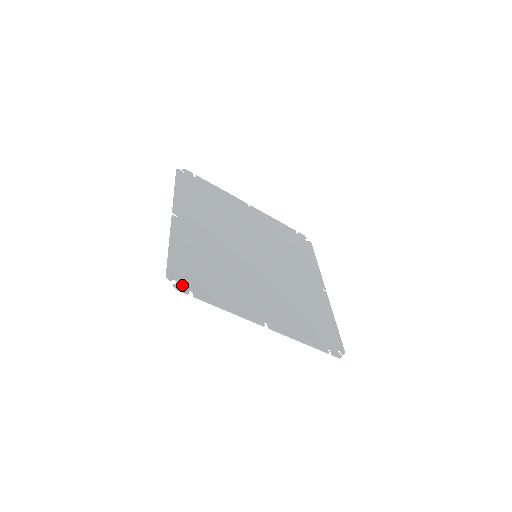
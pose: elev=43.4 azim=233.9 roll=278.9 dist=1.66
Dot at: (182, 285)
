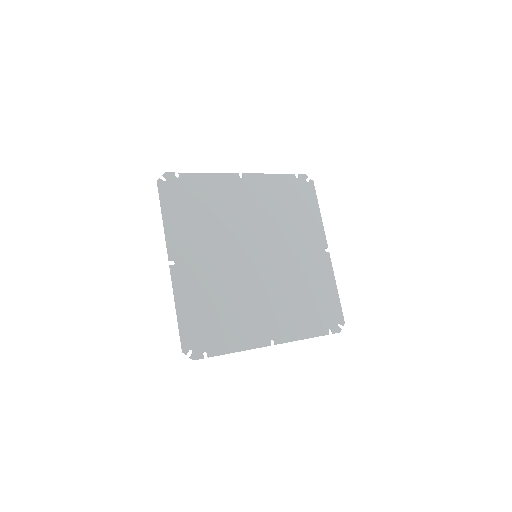
Dot at: (197, 352)
